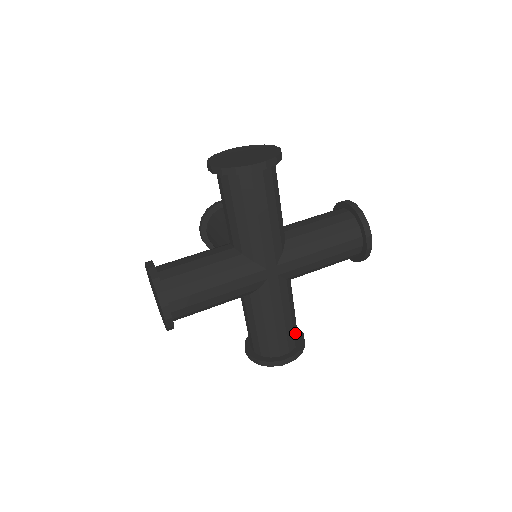
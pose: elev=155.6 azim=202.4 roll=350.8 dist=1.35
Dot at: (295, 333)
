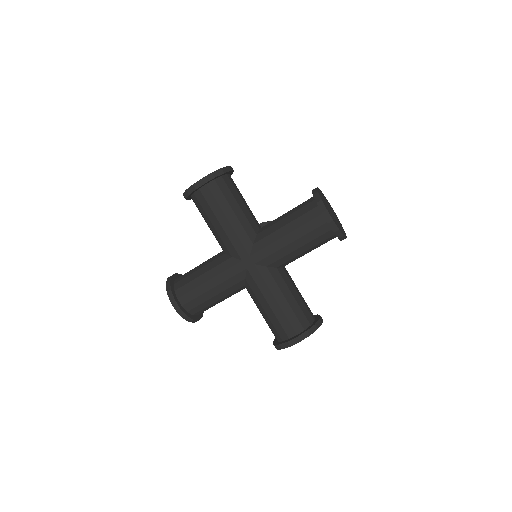
Dot at: (300, 317)
